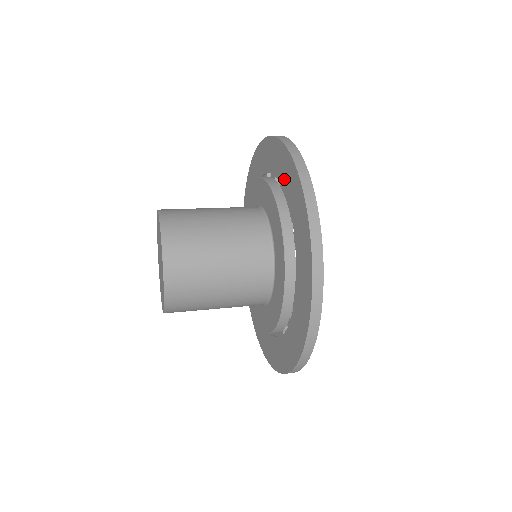
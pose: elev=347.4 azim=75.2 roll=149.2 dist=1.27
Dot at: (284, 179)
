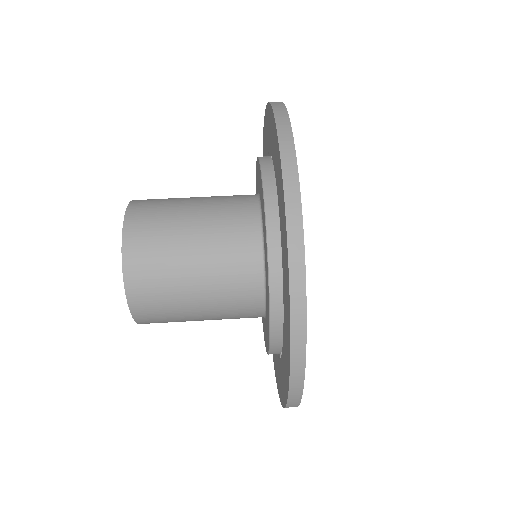
Dot at: (276, 171)
